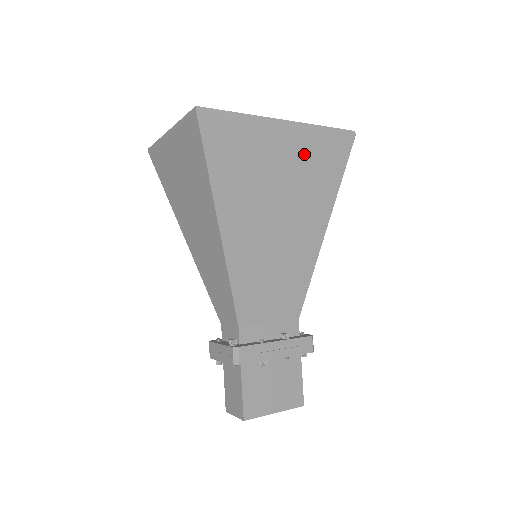
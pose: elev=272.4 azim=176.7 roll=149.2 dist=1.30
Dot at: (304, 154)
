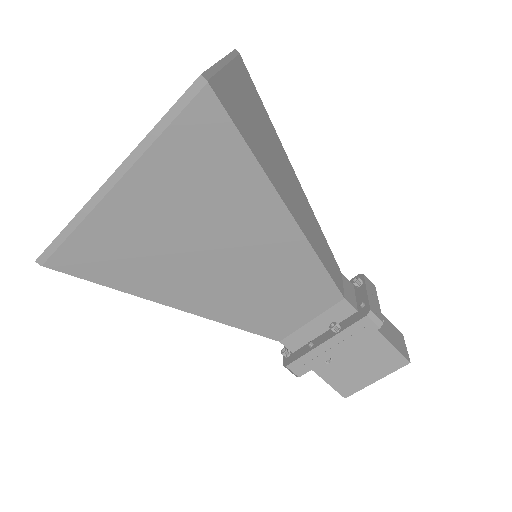
Dot at: (169, 183)
